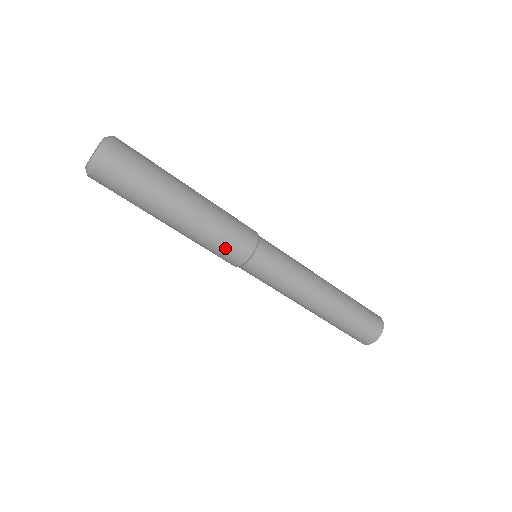
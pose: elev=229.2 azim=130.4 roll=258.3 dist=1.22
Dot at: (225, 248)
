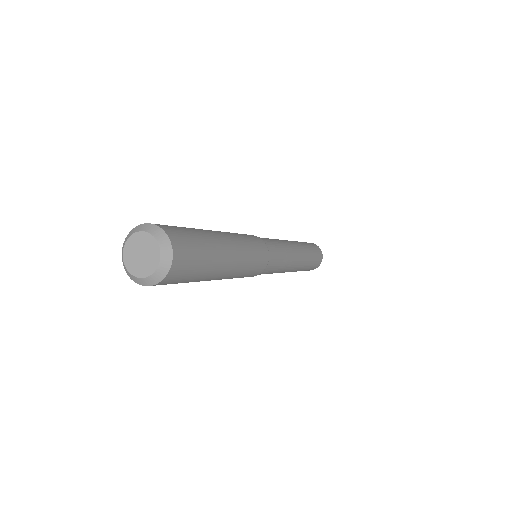
Dot at: (245, 276)
